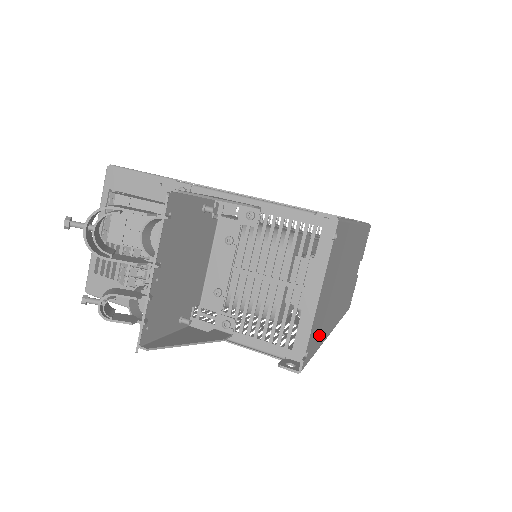
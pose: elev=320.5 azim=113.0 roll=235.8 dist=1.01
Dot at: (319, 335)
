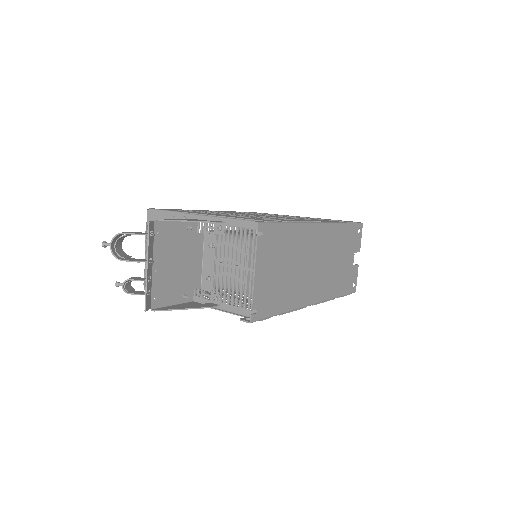
Dot at: (277, 302)
